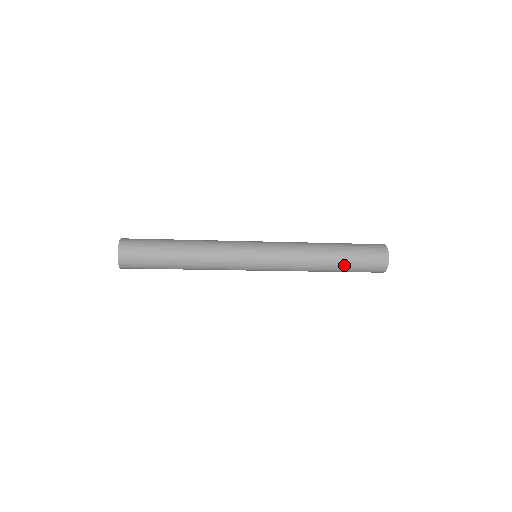
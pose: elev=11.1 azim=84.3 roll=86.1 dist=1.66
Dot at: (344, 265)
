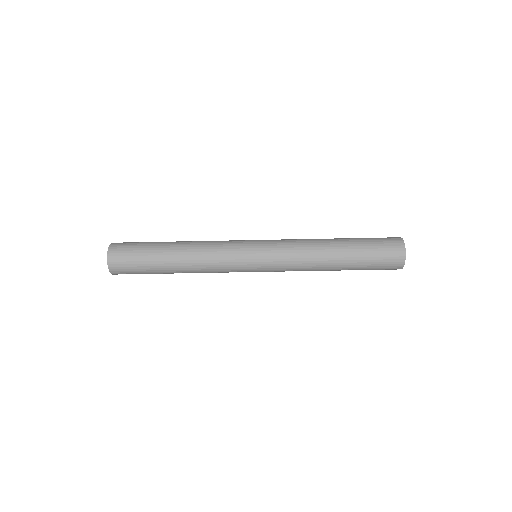
Dot at: (354, 264)
